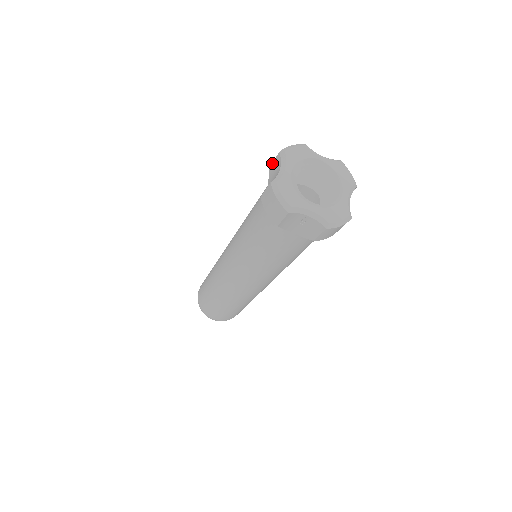
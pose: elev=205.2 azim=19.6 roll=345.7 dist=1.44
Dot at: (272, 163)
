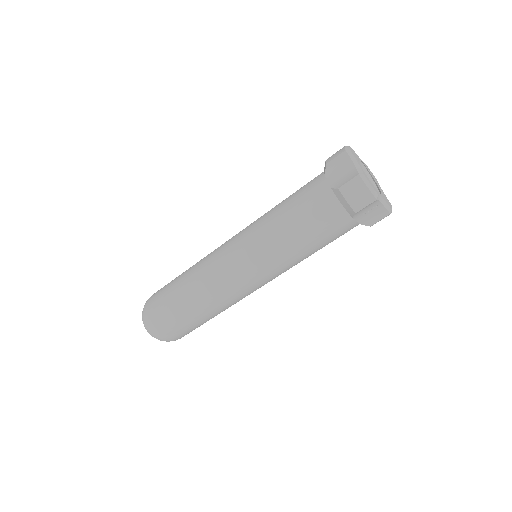
Dot at: (332, 160)
